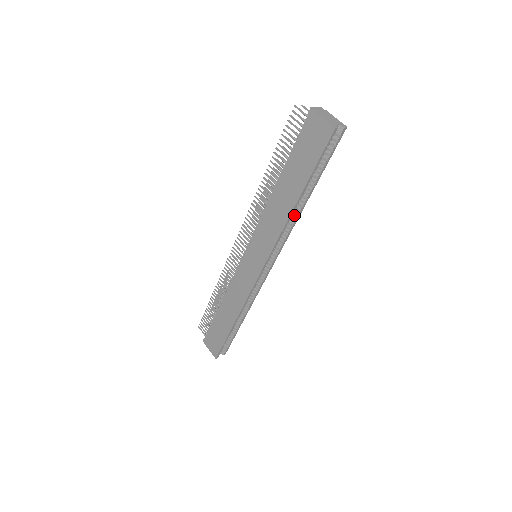
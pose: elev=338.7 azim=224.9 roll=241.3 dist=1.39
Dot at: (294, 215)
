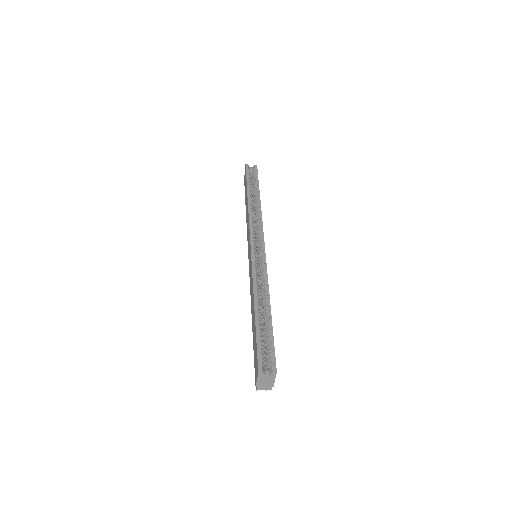
Dot at: (257, 208)
